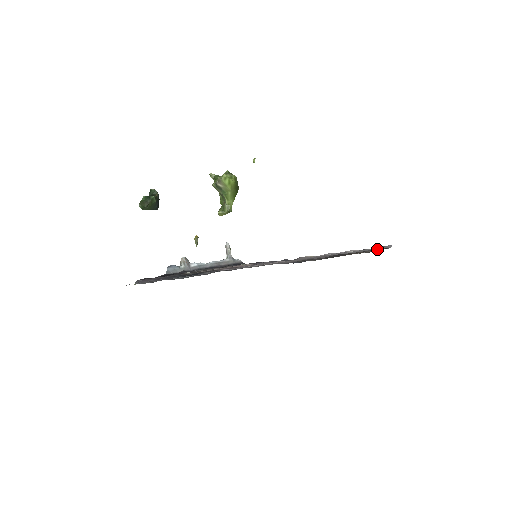
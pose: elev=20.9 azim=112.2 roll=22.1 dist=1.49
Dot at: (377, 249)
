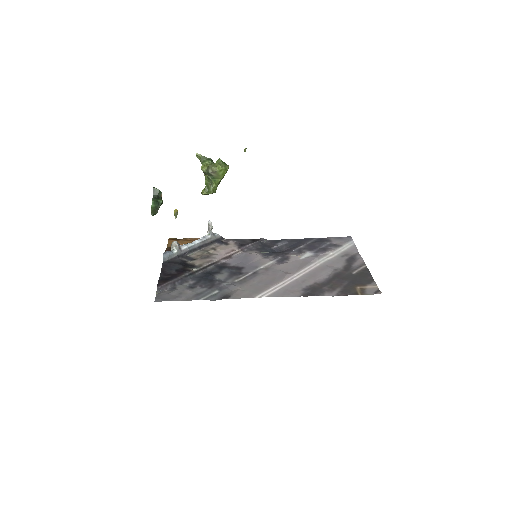
Dot at: (362, 271)
